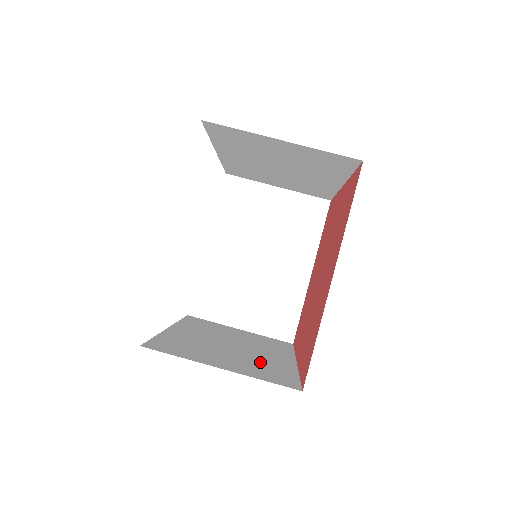
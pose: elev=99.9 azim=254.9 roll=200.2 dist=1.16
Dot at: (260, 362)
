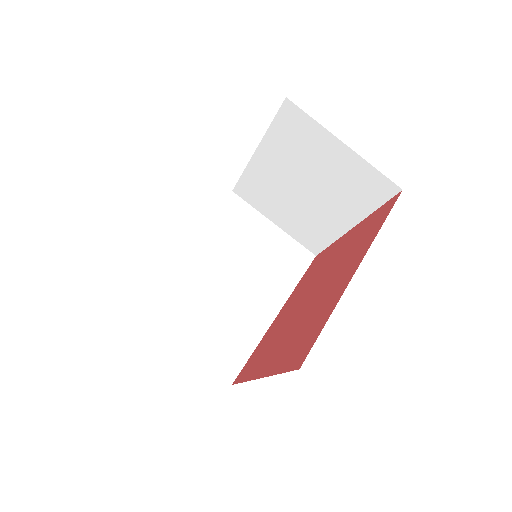
Dot at: (233, 324)
